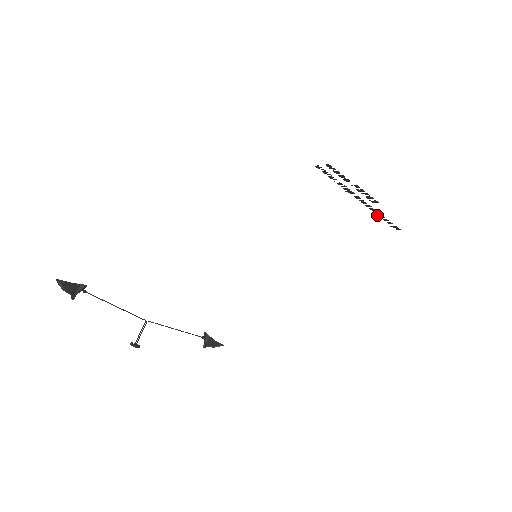
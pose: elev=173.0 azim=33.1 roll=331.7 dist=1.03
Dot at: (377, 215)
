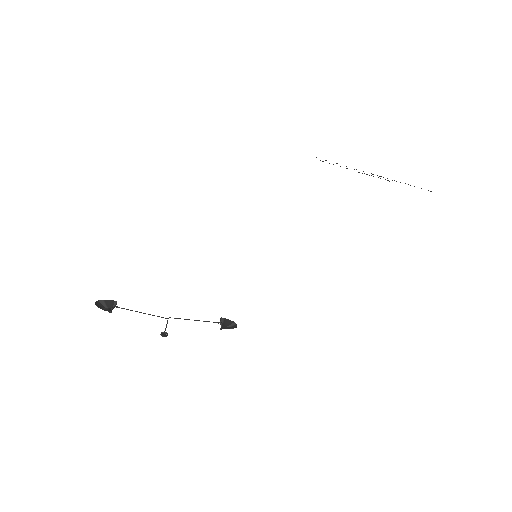
Dot at: (405, 183)
